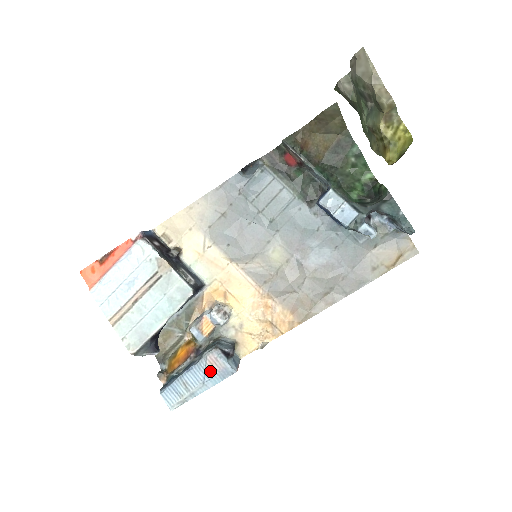
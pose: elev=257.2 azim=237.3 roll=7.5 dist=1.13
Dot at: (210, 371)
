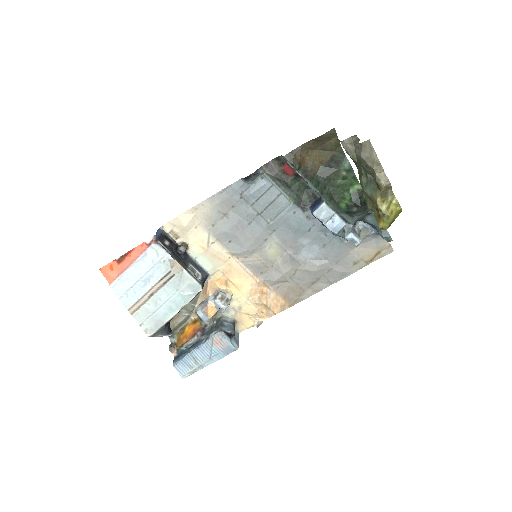
Dot at: (216, 349)
